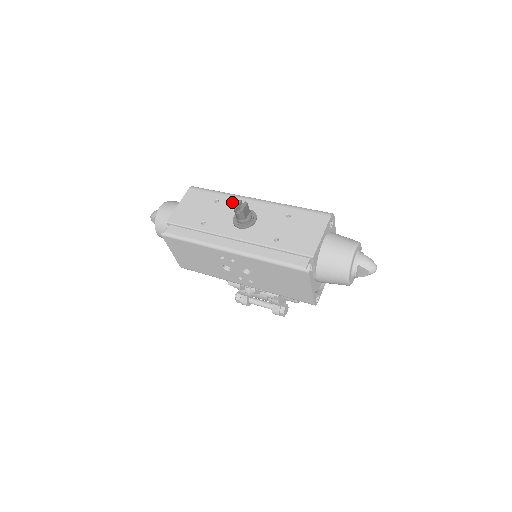
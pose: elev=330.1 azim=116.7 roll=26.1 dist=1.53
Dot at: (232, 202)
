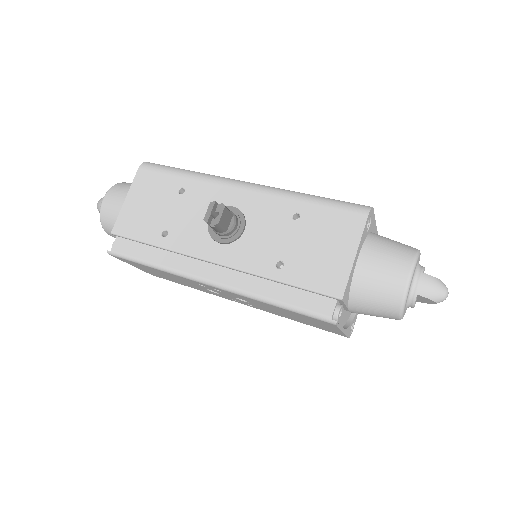
Dot at: (205, 192)
